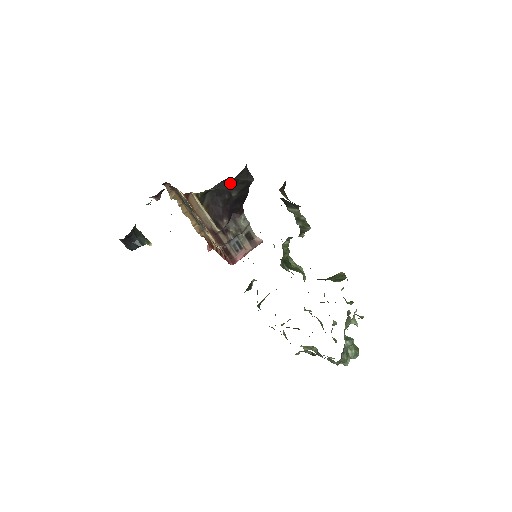
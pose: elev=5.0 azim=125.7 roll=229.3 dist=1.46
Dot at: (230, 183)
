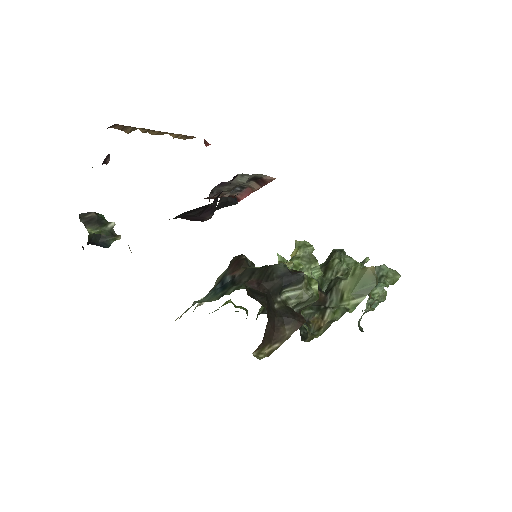
Dot at: occluded
